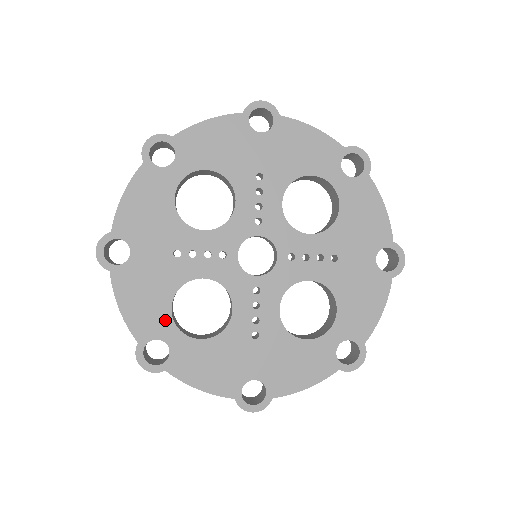
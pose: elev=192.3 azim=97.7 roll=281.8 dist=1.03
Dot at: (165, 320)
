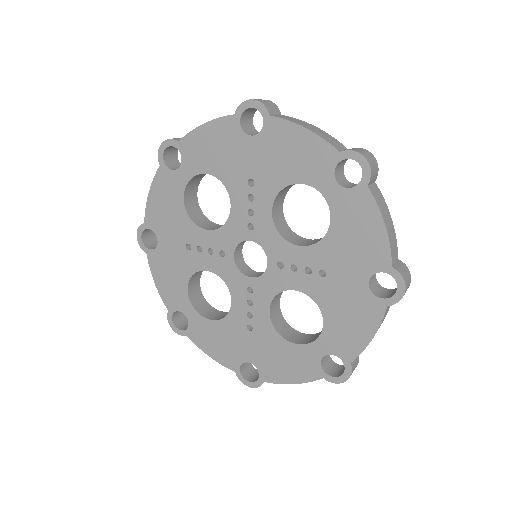
Dot at: (184, 298)
